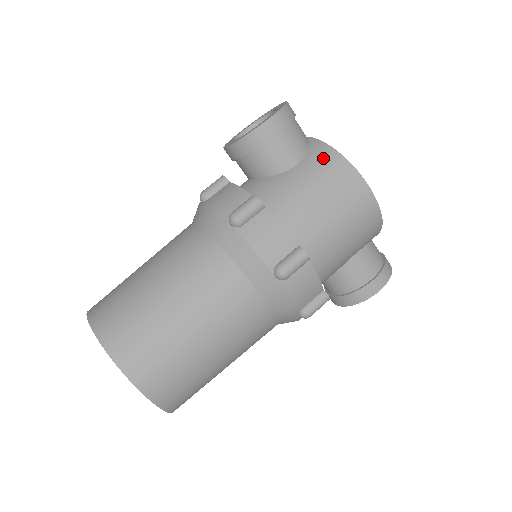
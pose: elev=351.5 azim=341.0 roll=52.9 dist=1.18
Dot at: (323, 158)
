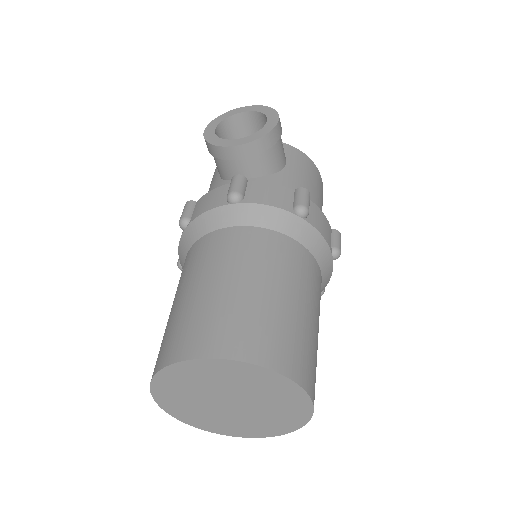
Dot at: (299, 157)
